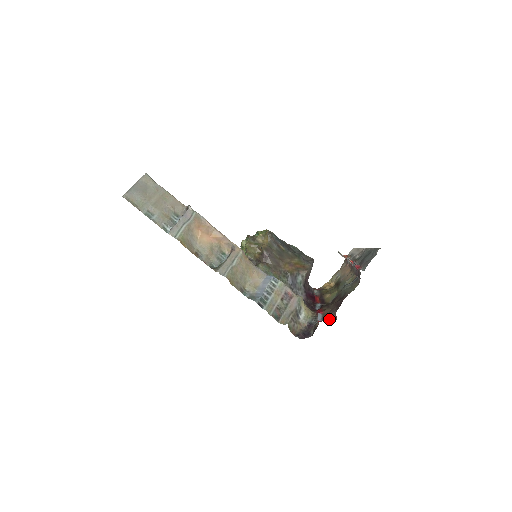
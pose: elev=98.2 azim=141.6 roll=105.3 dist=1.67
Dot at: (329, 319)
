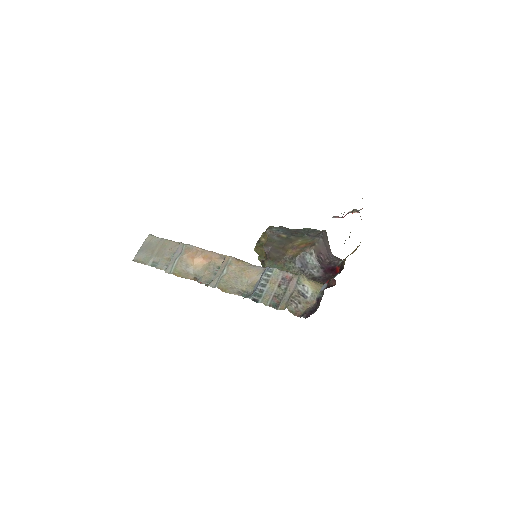
Dot at: (332, 285)
